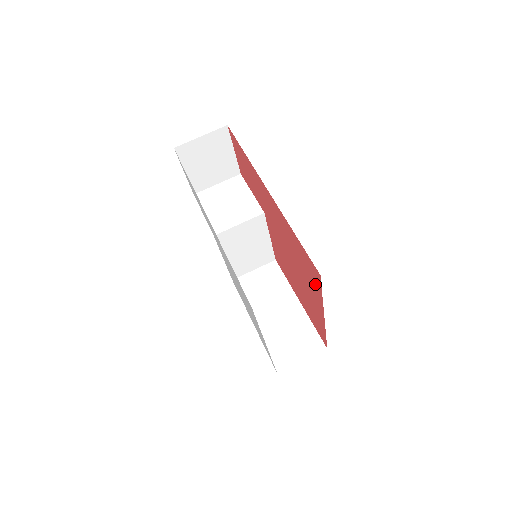
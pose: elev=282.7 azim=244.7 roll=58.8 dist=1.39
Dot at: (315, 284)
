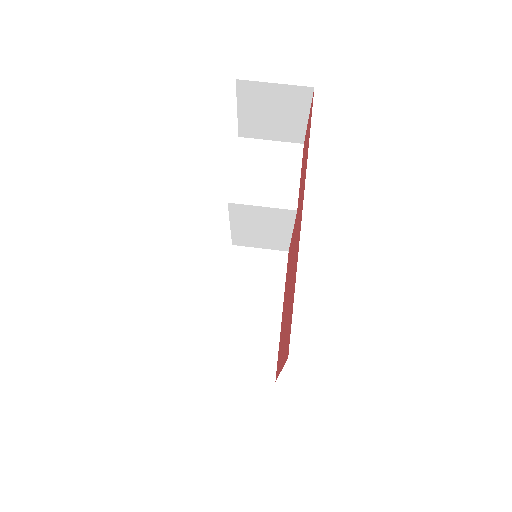
Dot at: (286, 346)
